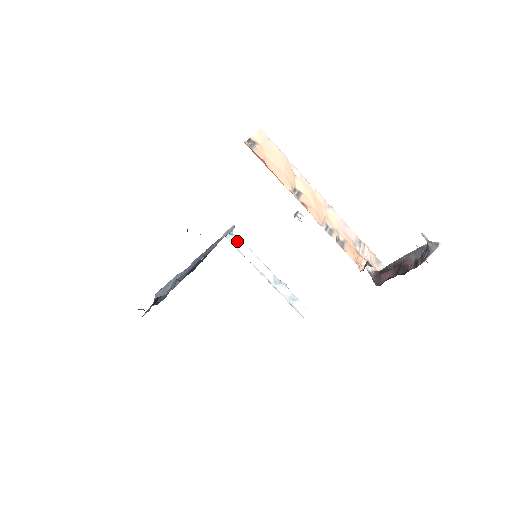
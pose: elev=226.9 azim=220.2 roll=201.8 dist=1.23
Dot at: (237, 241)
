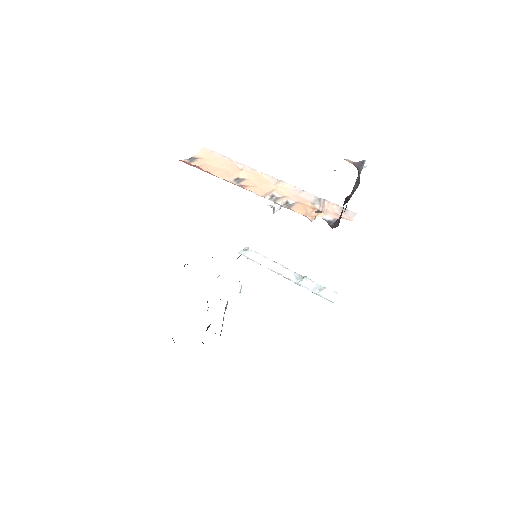
Dot at: (251, 254)
